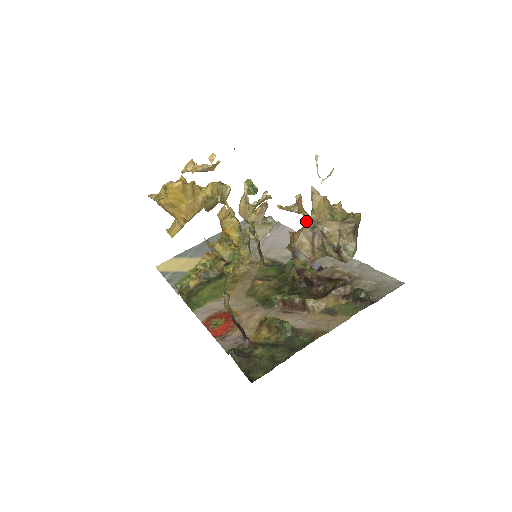
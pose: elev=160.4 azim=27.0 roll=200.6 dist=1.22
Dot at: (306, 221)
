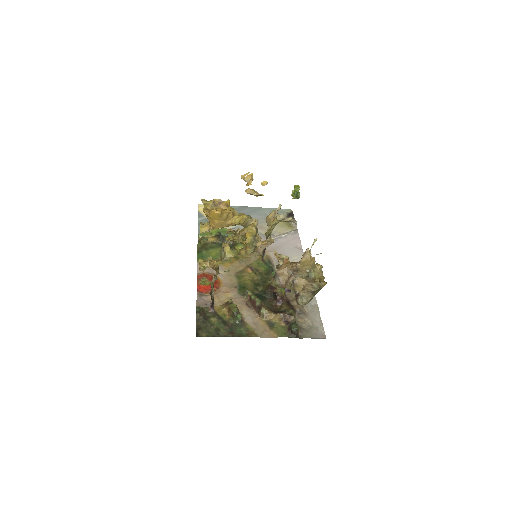
Dot at: (293, 263)
